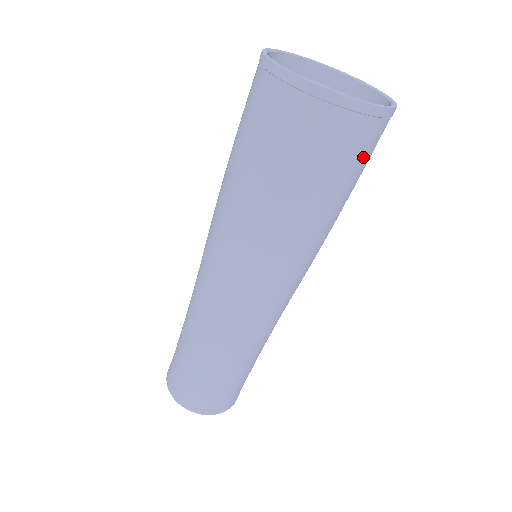
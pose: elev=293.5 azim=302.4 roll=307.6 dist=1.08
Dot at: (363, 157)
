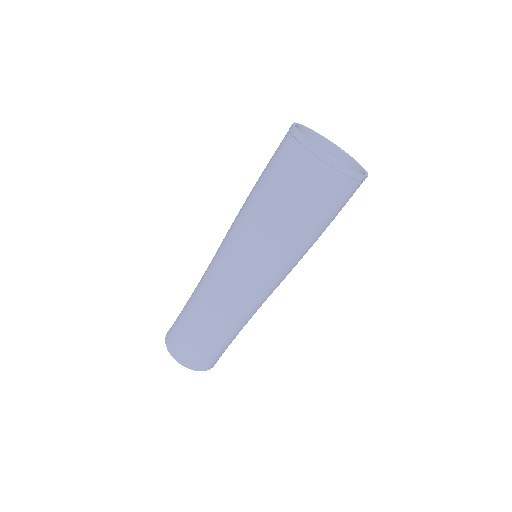
Dot at: (333, 199)
